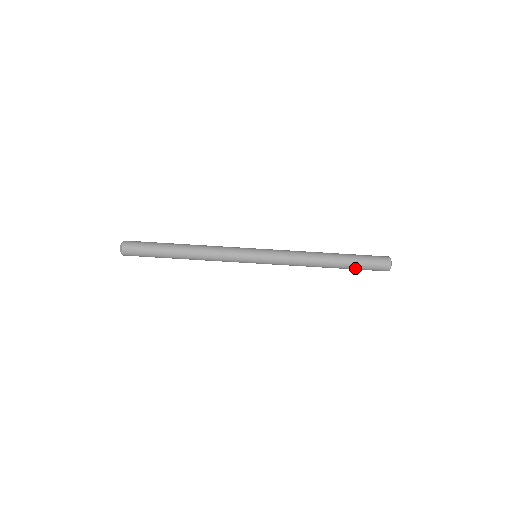
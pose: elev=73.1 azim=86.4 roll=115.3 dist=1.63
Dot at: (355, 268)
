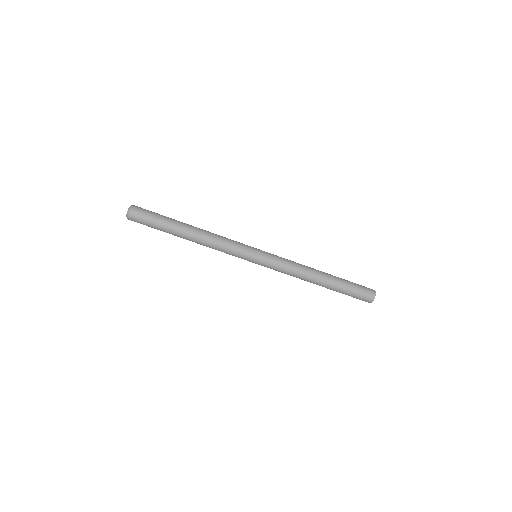
Dot at: occluded
